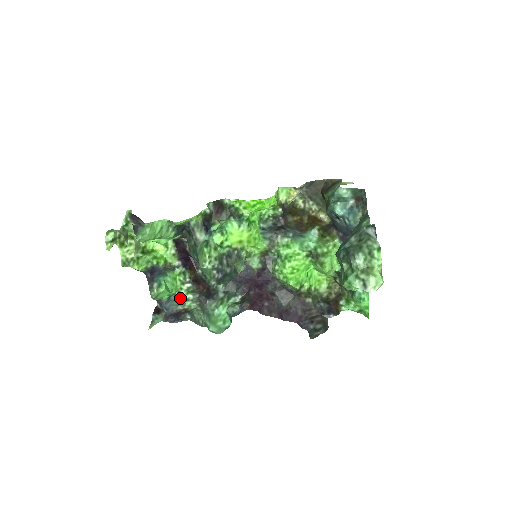
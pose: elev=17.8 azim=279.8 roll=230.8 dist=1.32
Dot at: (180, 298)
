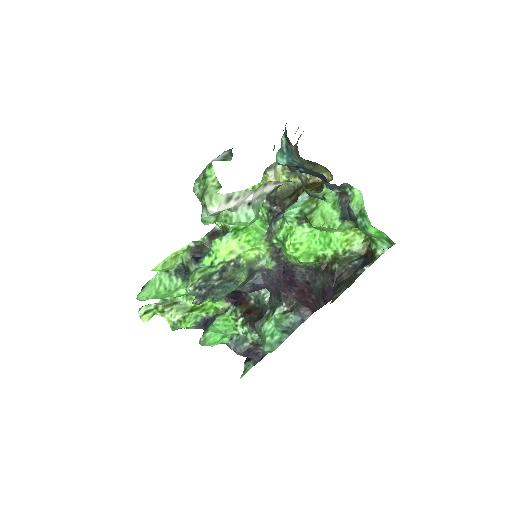
Dot at: (243, 335)
